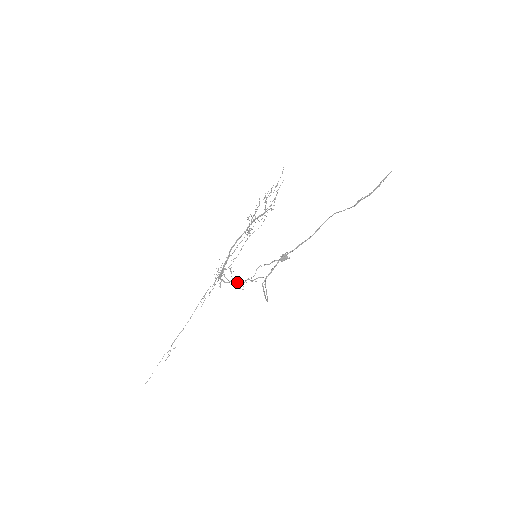
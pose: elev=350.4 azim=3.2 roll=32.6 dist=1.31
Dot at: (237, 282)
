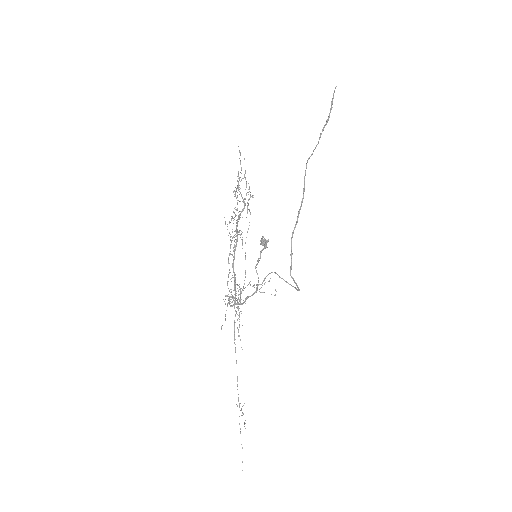
Dot at: (251, 295)
